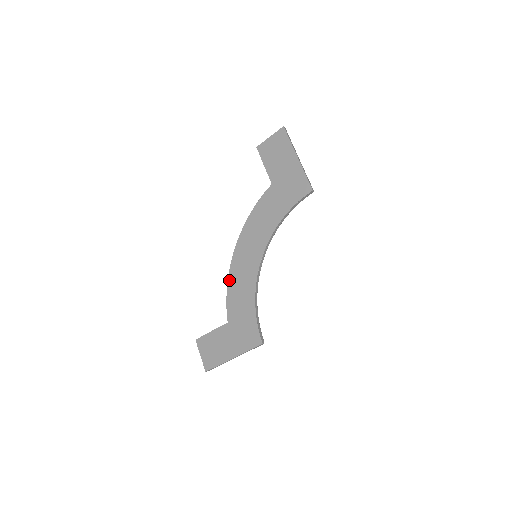
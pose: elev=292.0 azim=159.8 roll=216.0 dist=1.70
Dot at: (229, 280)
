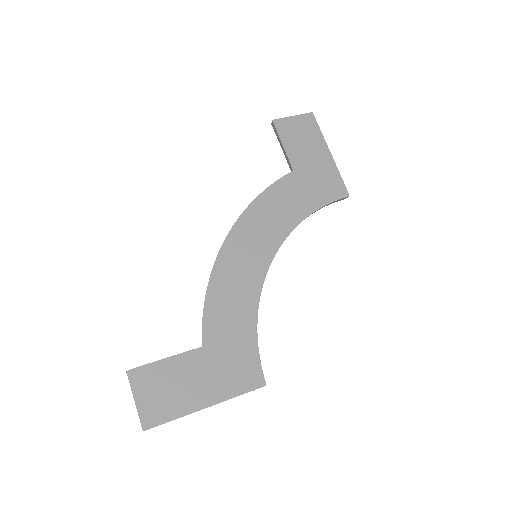
Dot at: (212, 280)
